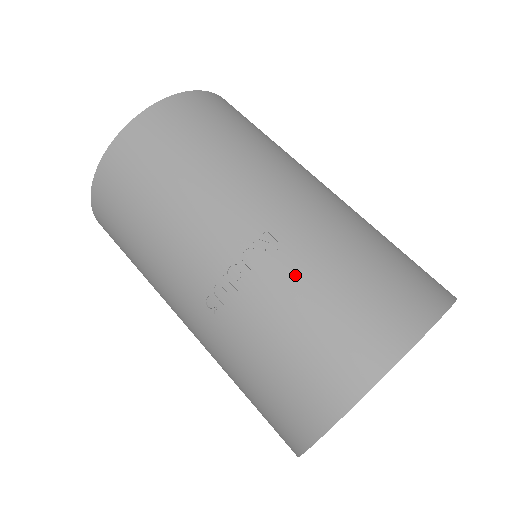
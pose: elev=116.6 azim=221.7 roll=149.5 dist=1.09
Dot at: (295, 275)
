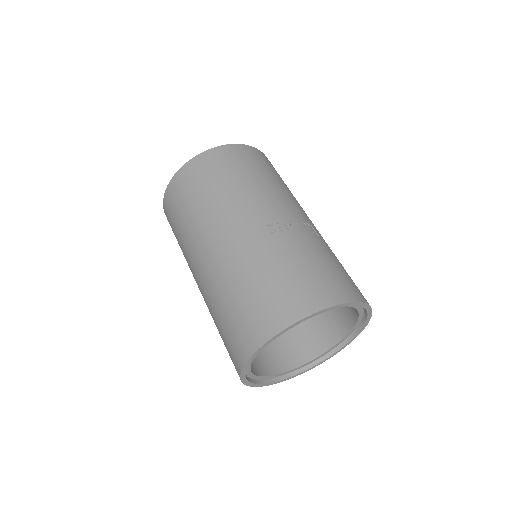
Dot at: (323, 246)
